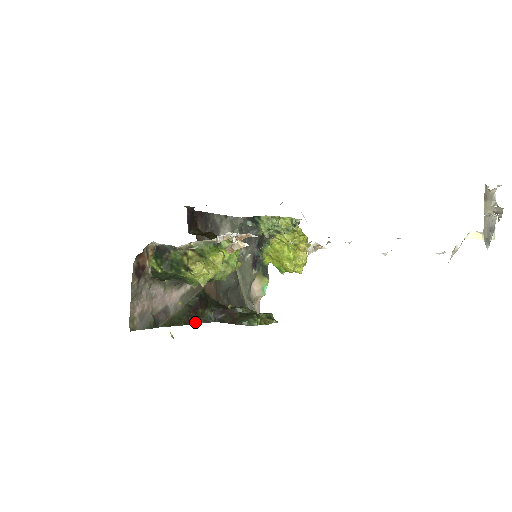
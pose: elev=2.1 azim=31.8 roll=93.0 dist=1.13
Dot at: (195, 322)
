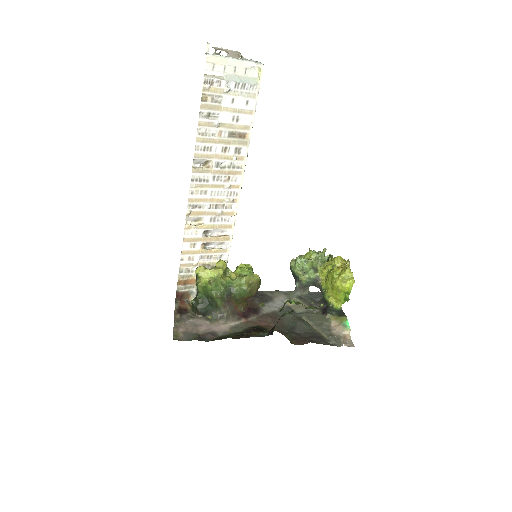
Dot at: (246, 337)
